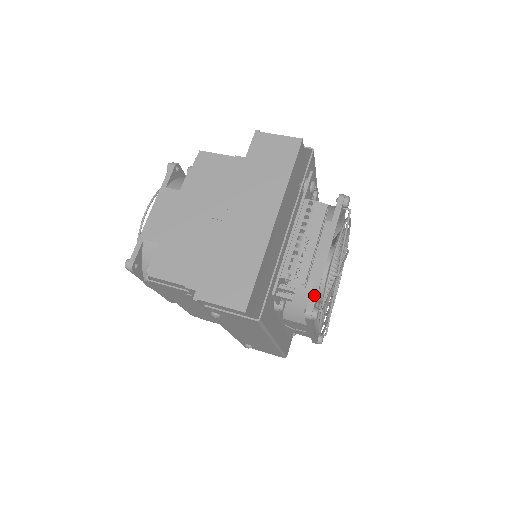
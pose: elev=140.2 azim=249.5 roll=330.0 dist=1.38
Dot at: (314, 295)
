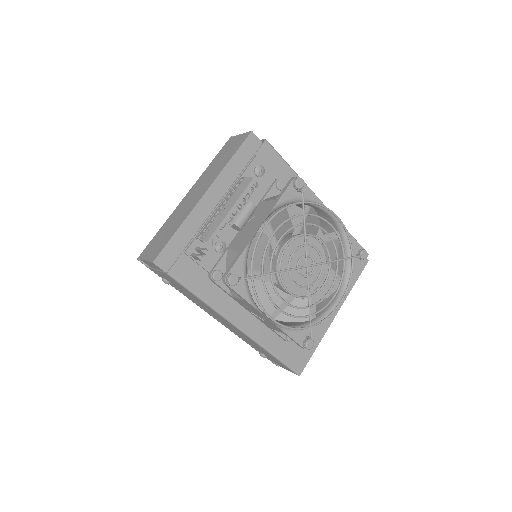
Dot at: (234, 262)
